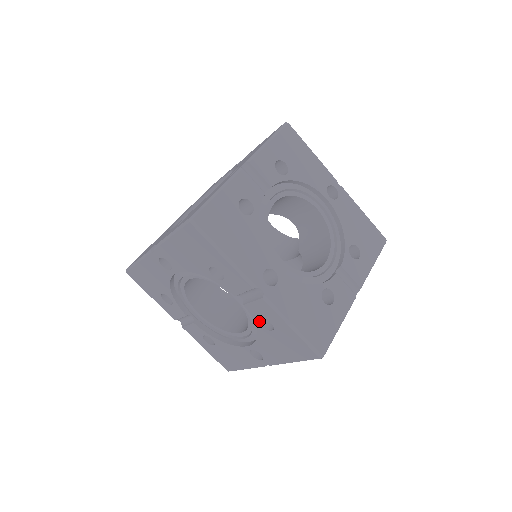
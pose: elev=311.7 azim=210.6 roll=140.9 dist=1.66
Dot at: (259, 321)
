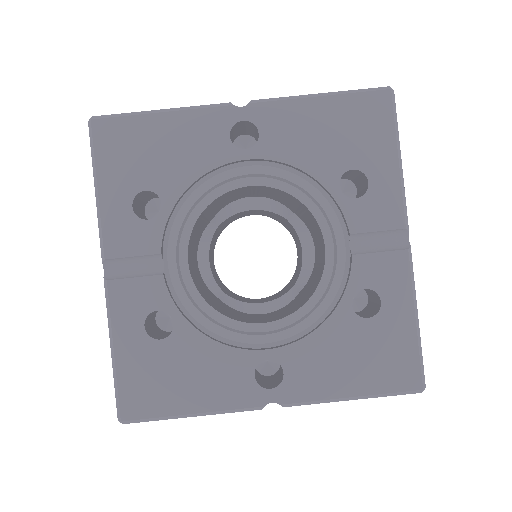
Dot at: occluded
